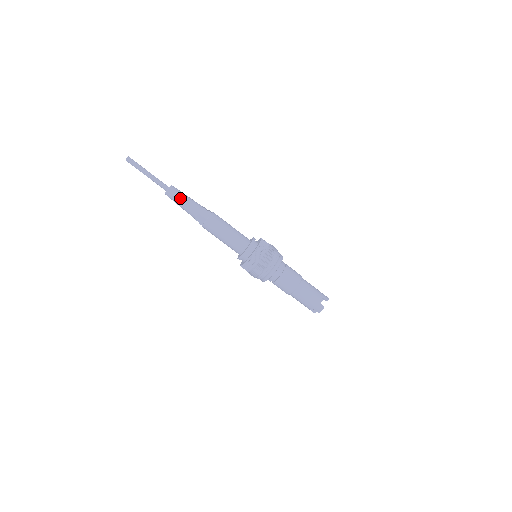
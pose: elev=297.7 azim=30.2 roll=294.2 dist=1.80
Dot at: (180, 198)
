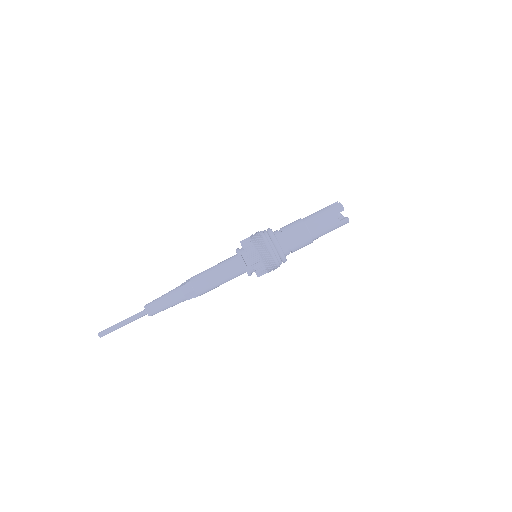
Dot at: (158, 299)
